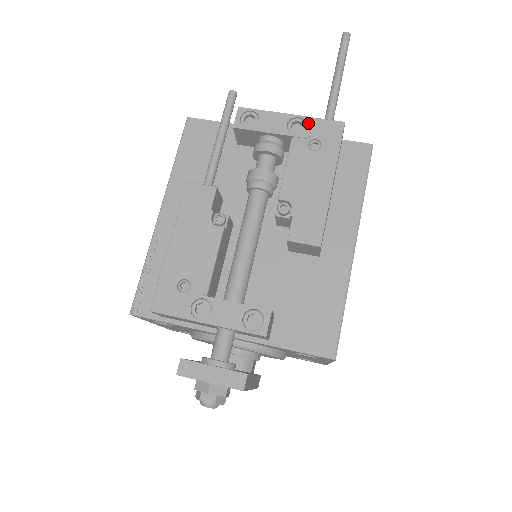
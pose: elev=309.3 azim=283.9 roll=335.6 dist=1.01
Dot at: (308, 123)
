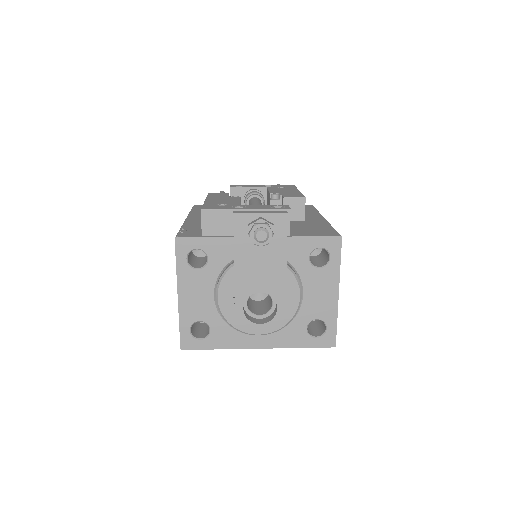
Dot at: (274, 186)
